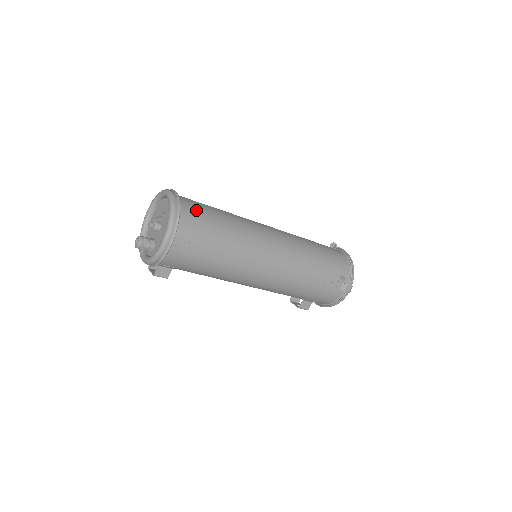
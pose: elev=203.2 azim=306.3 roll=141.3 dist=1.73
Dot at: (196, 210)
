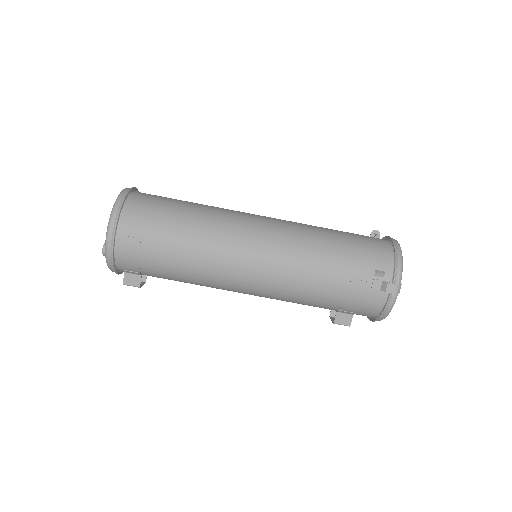
Dot at: (149, 202)
